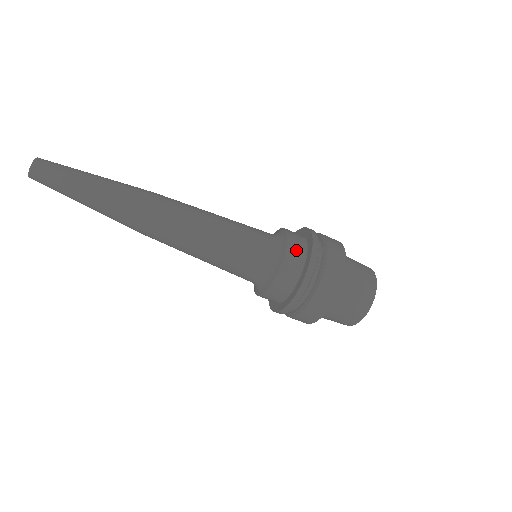
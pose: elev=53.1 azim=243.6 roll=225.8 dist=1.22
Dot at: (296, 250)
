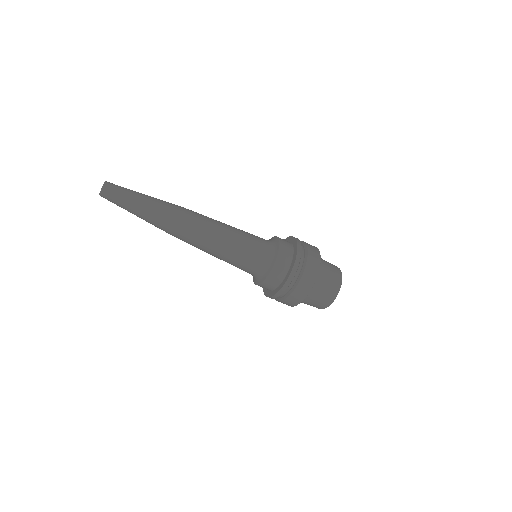
Dot at: (286, 248)
